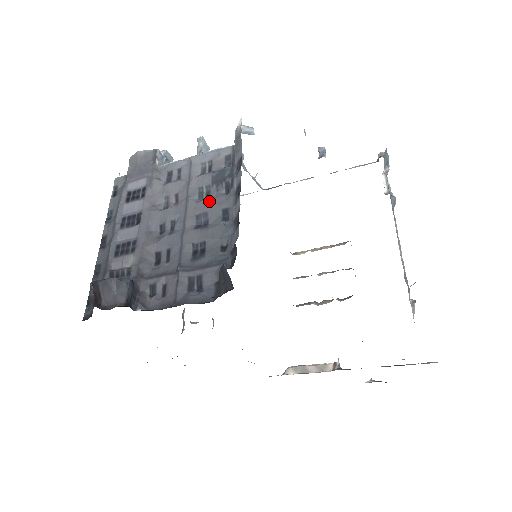
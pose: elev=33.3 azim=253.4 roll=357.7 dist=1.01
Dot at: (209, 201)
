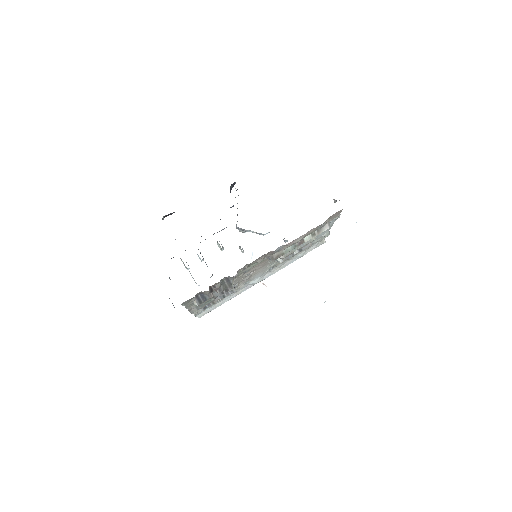
Dot at: occluded
